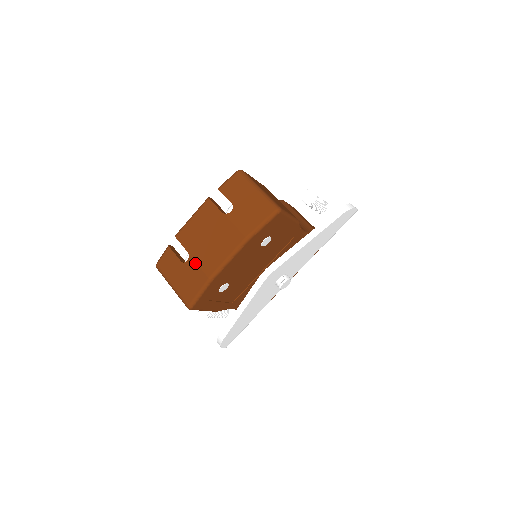
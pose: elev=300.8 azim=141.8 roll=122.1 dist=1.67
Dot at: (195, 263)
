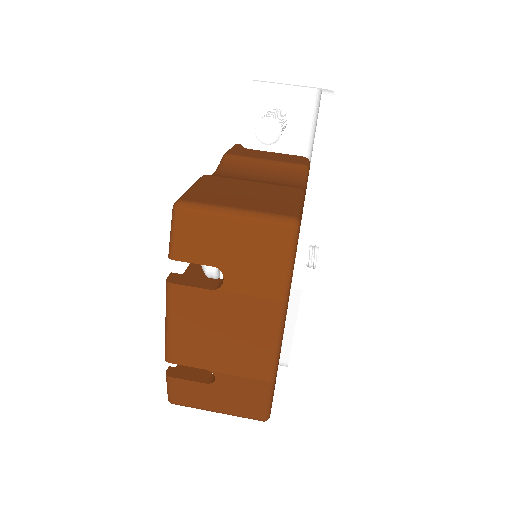
Dot at: (231, 376)
